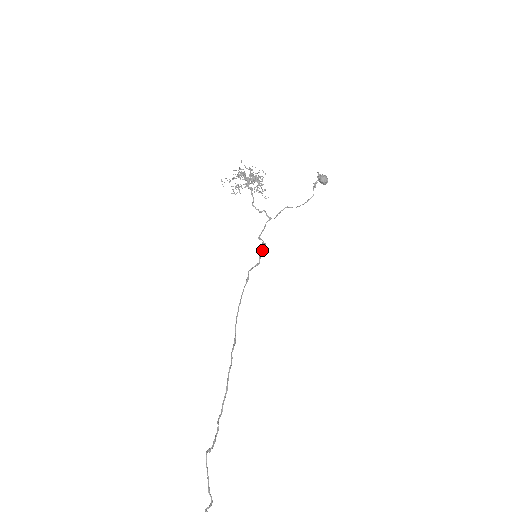
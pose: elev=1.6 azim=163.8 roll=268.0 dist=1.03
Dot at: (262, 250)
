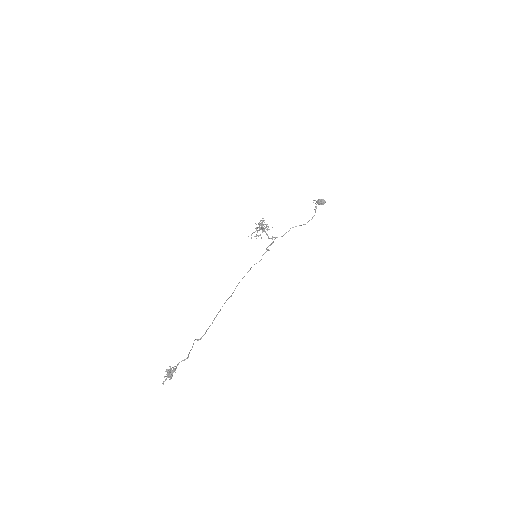
Dot at: occluded
